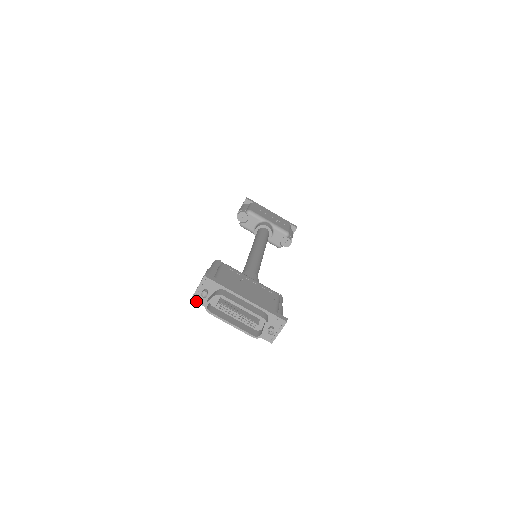
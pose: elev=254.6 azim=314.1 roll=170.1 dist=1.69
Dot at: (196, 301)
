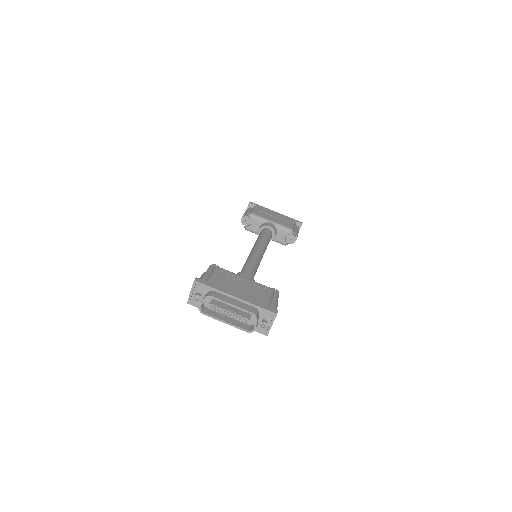
Dot at: (192, 304)
